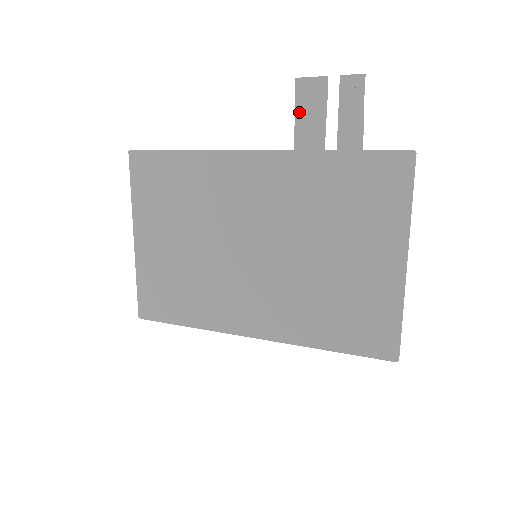
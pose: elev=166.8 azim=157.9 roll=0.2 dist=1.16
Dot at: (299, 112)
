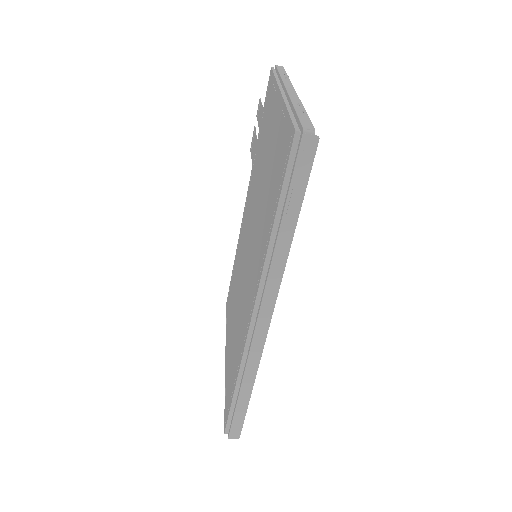
Dot at: (252, 155)
